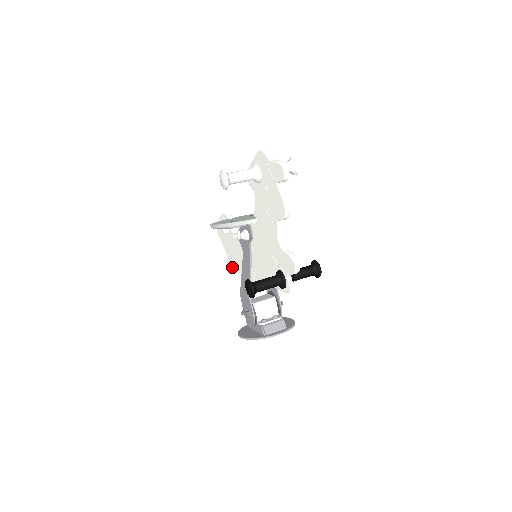
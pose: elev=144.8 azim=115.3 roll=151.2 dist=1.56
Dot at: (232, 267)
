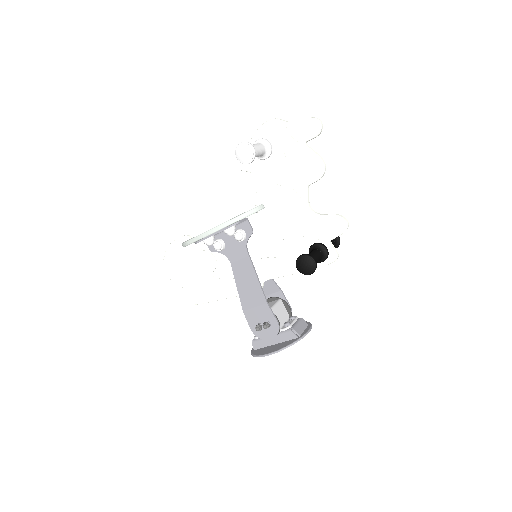
Dot at: (199, 300)
